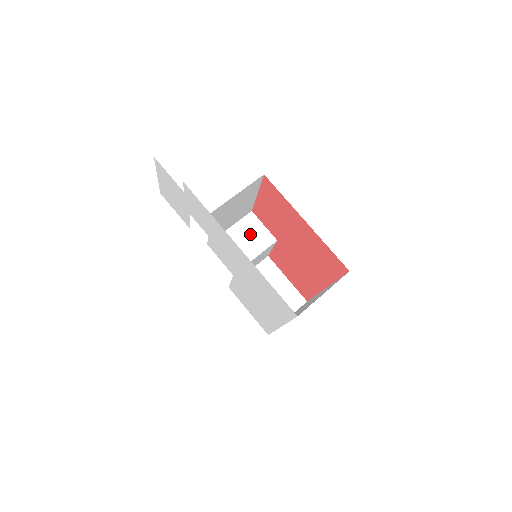
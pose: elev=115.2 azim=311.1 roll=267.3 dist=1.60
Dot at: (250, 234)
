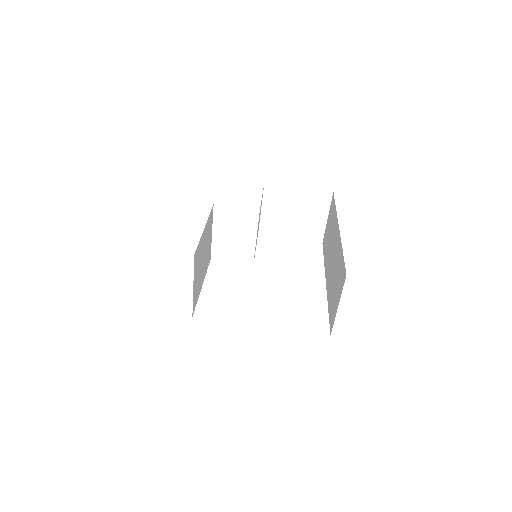
Dot at: (233, 224)
